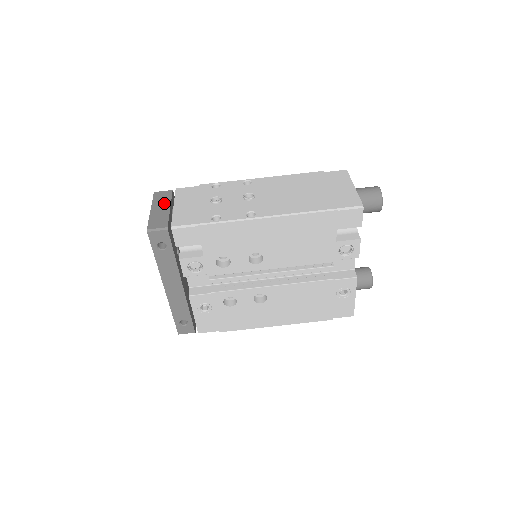
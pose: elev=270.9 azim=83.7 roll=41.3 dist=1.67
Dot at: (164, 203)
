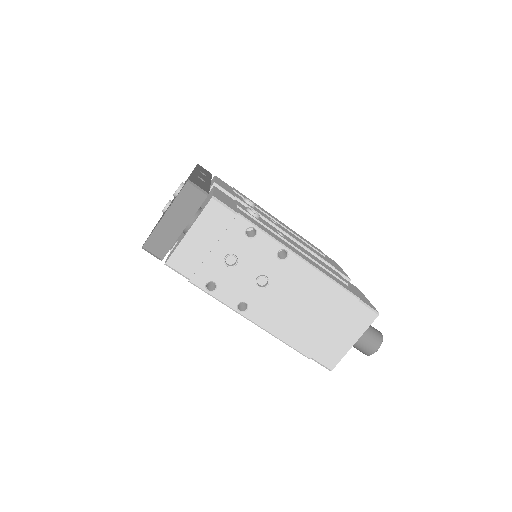
Dot at: (184, 215)
